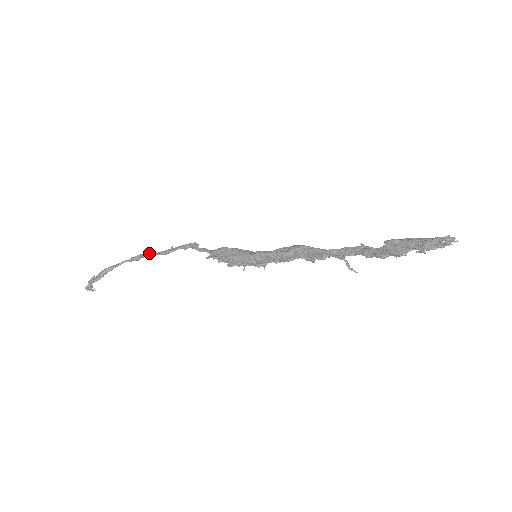
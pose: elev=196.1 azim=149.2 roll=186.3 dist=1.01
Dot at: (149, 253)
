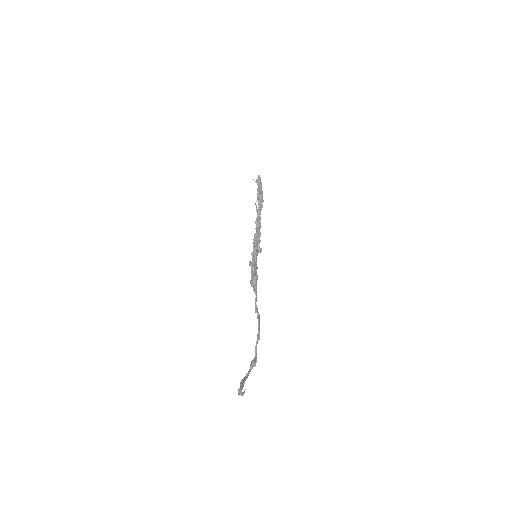
Dot at: (255, 352)
